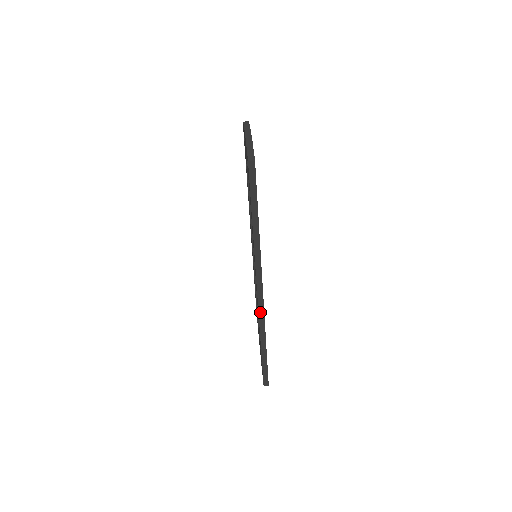
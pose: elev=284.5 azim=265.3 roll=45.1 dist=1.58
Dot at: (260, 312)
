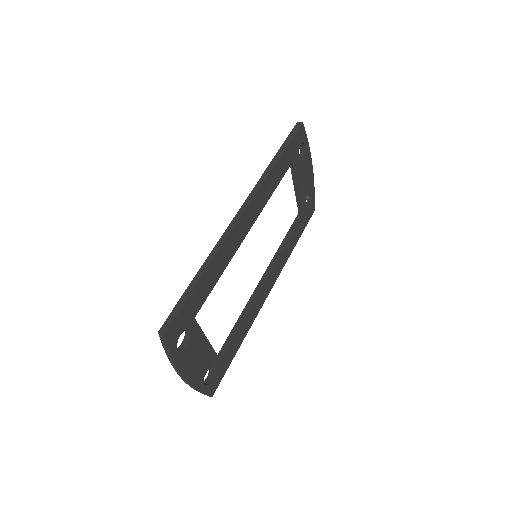
Dot at: (226, 232)
